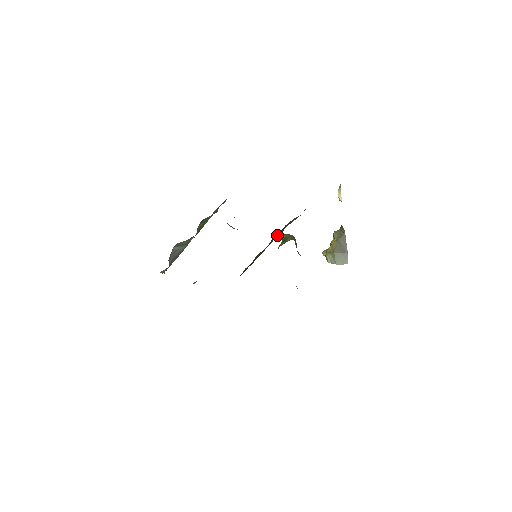
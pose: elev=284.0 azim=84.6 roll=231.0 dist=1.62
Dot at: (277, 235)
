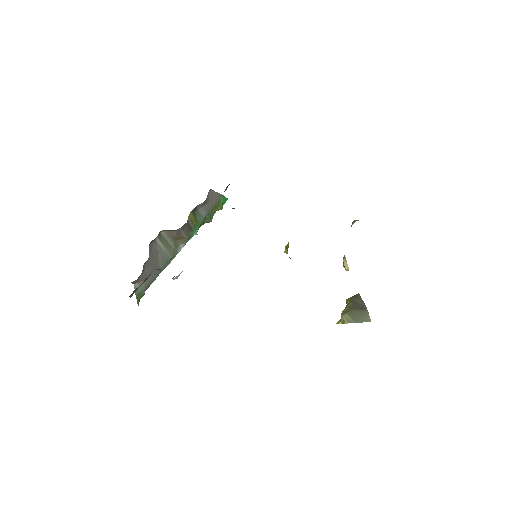
Dot at: occluded
